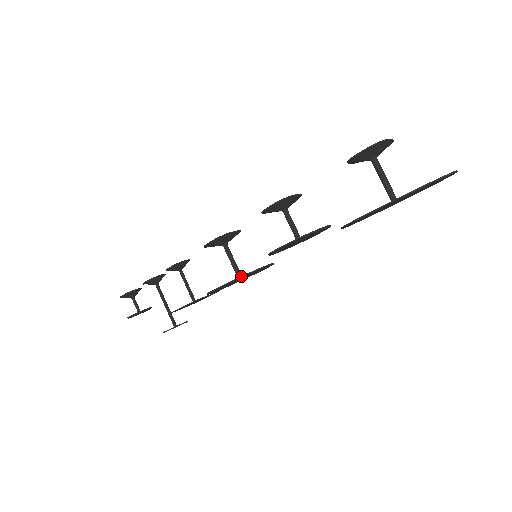
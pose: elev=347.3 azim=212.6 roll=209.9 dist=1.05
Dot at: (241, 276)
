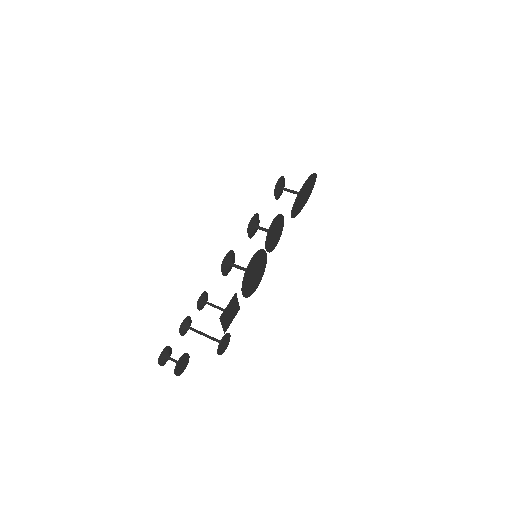
Dot at: (260, 249)
